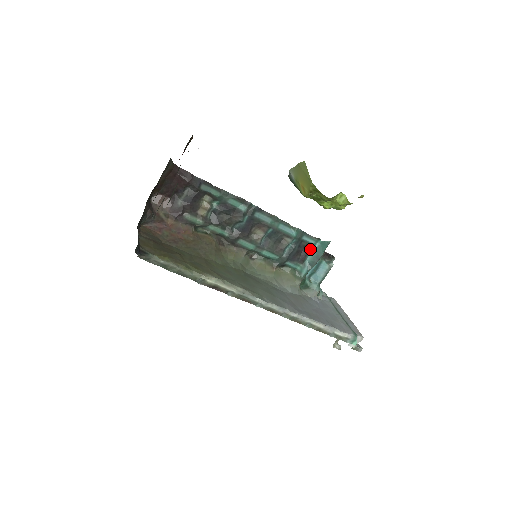
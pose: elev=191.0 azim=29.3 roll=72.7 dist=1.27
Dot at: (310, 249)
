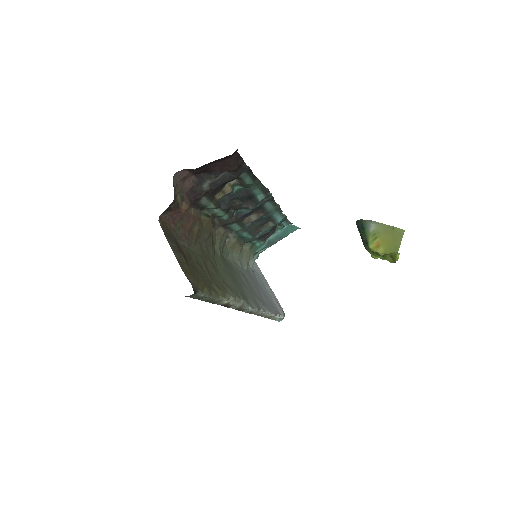
Dot at: (277, 229)
